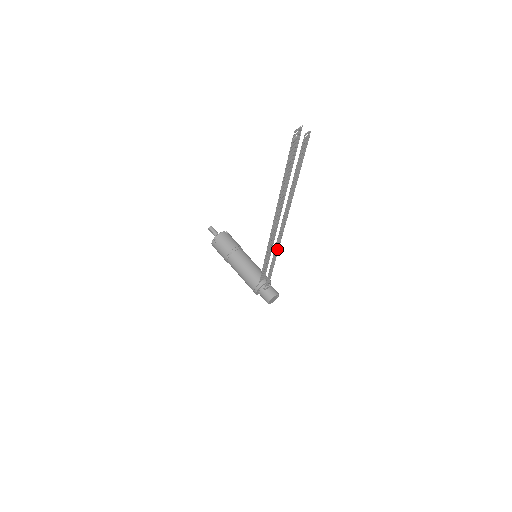
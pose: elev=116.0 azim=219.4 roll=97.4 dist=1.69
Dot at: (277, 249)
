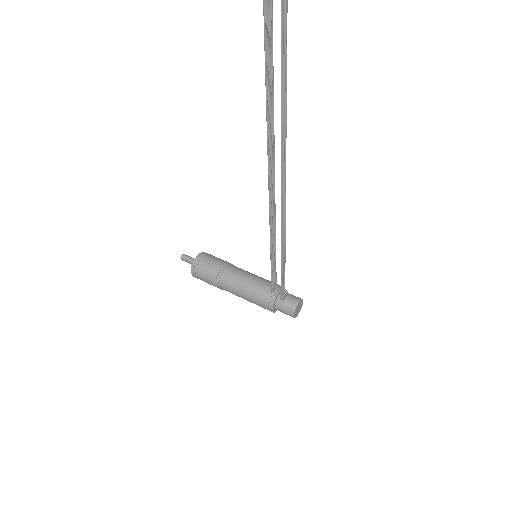
Dot at: (284, 223)
